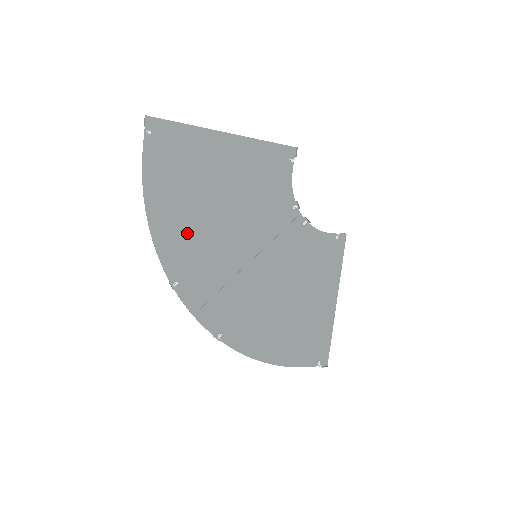
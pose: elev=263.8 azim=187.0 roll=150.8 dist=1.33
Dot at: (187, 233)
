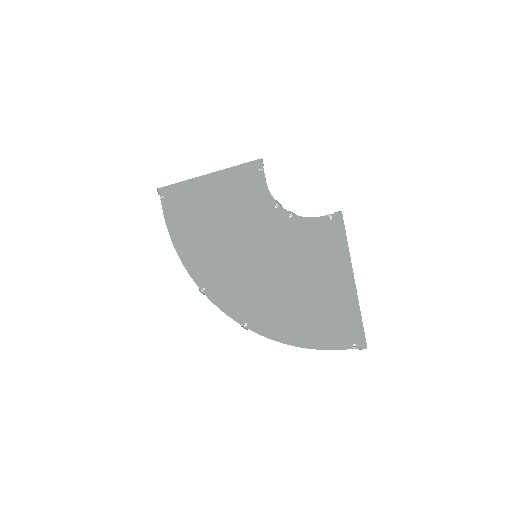
Dot at: (201, 253)
